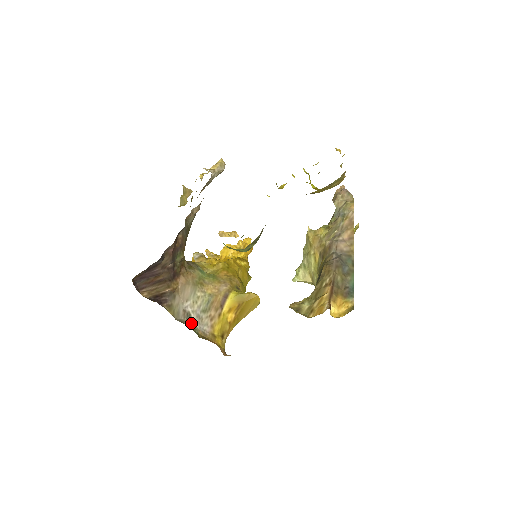
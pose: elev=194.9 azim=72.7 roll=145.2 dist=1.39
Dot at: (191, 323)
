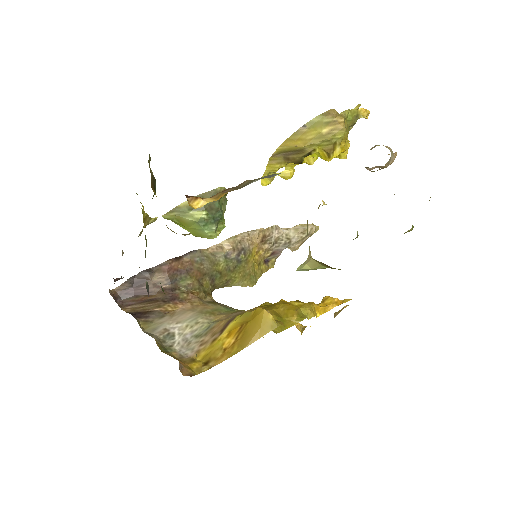
Dot at: (168, 343)
